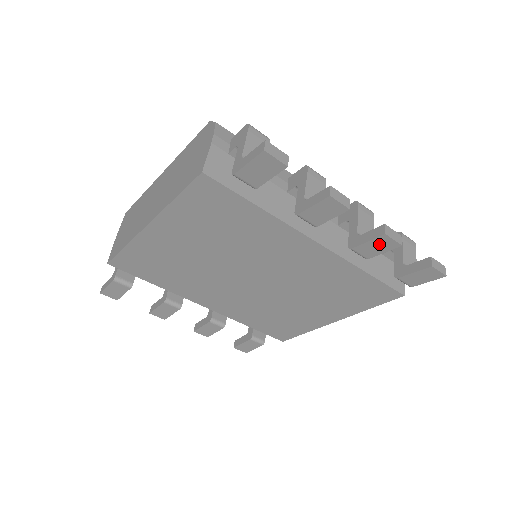
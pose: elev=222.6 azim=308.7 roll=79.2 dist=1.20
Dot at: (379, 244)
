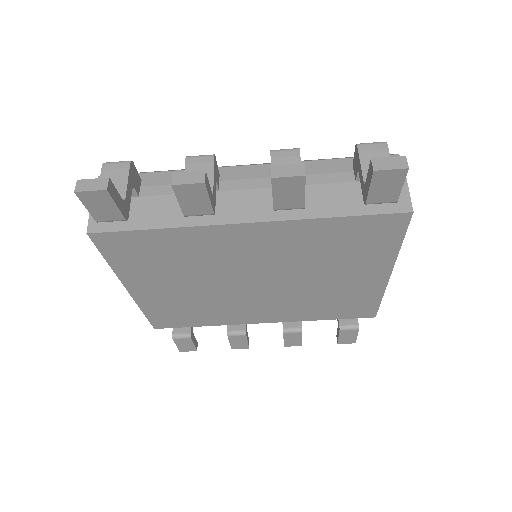
Dot at: (285, 190)
